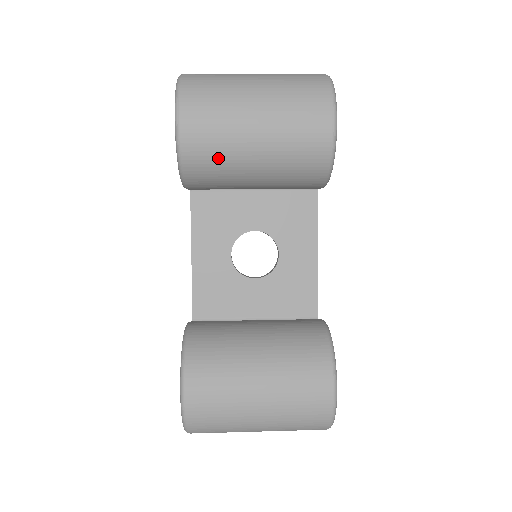
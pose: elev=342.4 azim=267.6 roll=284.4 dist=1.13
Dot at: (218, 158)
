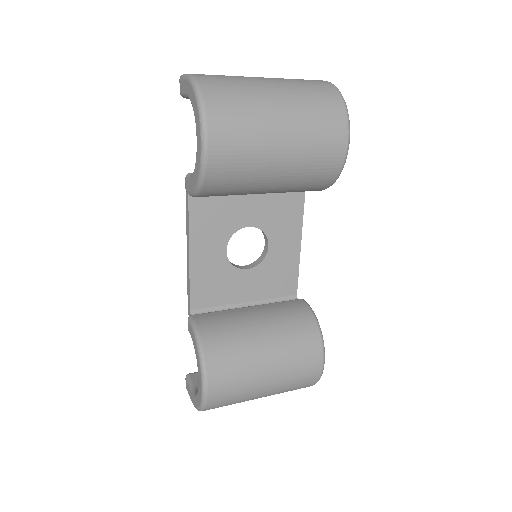
Dot at: (240, 180)
